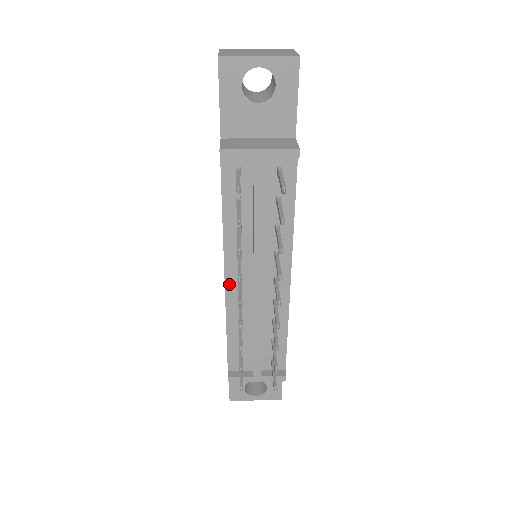
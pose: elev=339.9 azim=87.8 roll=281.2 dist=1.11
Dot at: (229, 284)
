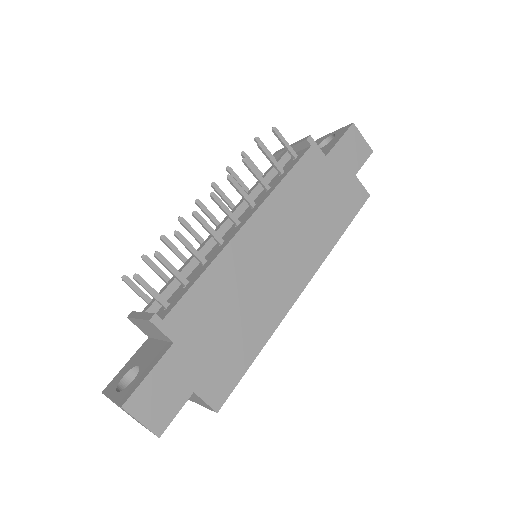
Dot at: occluded
